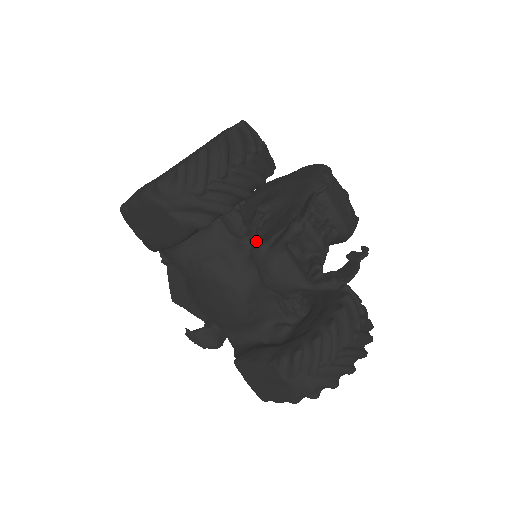
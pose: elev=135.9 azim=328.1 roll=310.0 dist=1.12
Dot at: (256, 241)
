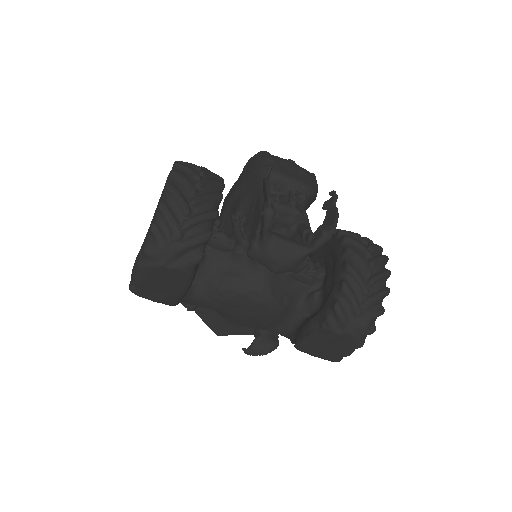
Dot at: (247, 244)
